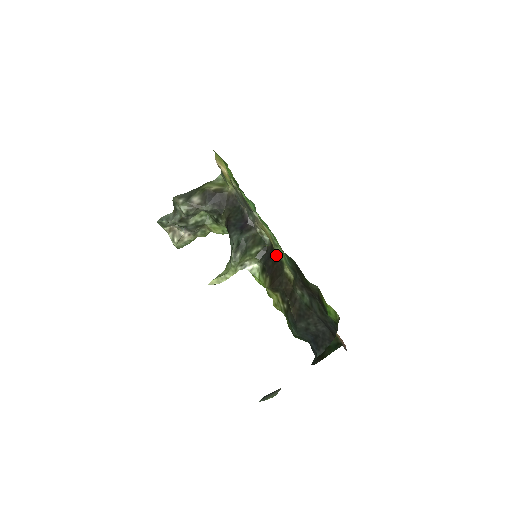
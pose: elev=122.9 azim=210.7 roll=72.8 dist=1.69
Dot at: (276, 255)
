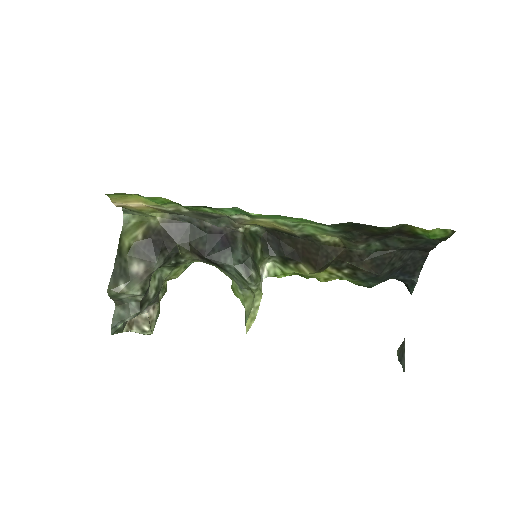
Dot at: (289, 235)
